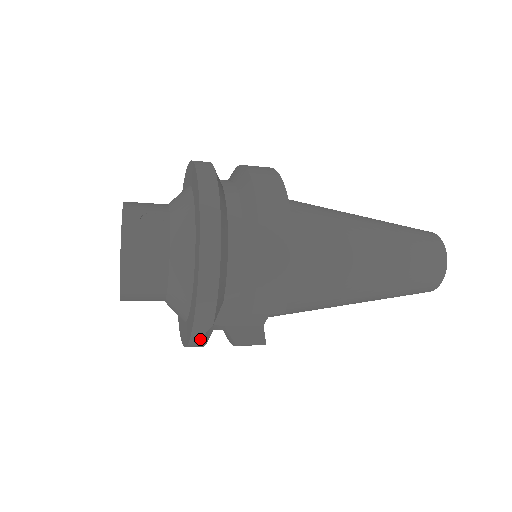
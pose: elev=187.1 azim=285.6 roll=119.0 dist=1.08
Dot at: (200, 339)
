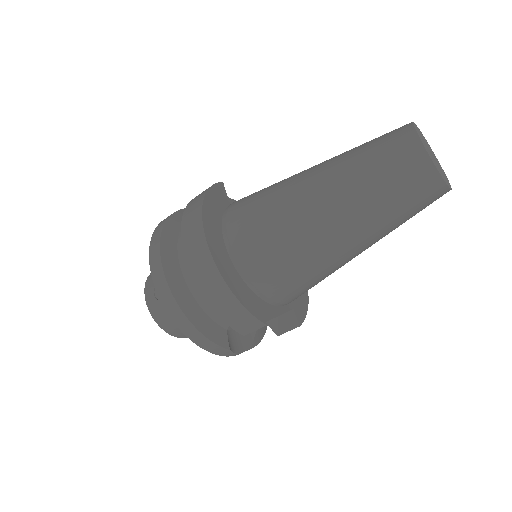
Dot at: (238, 353)
